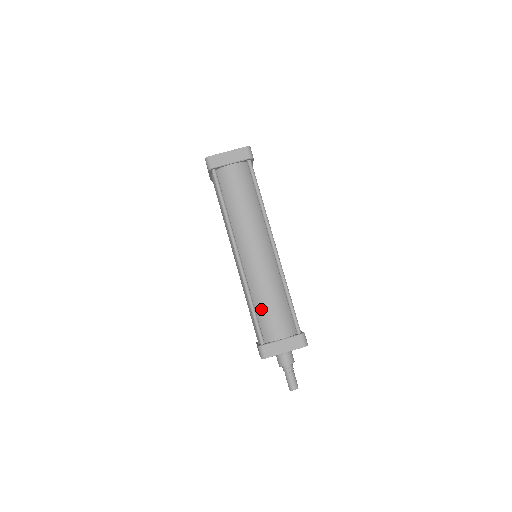
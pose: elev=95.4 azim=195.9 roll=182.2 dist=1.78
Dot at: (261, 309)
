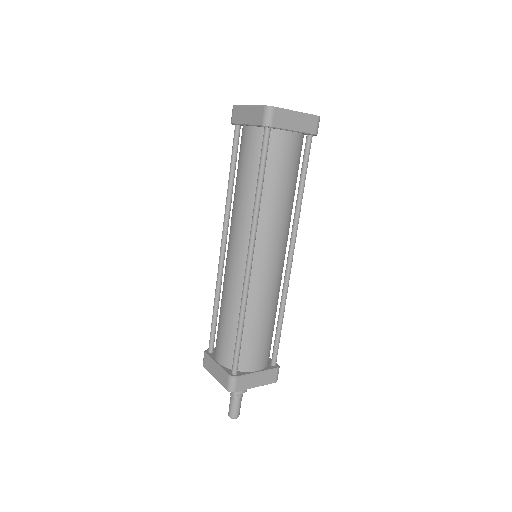
Dot at: (219, 318)
